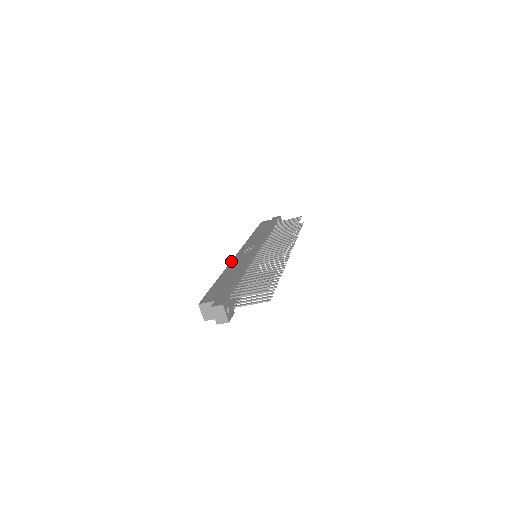
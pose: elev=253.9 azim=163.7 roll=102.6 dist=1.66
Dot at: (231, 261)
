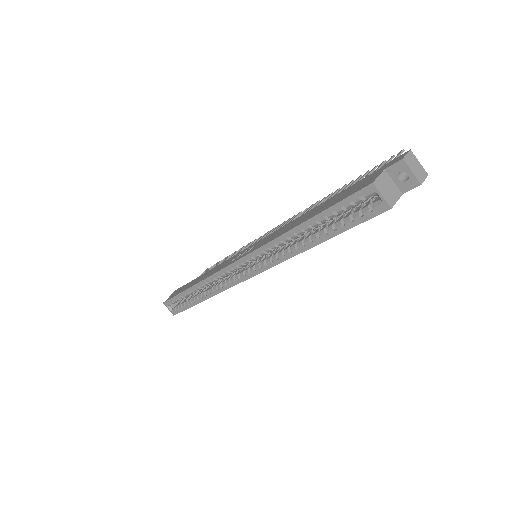
Dot at: (255, 249)
